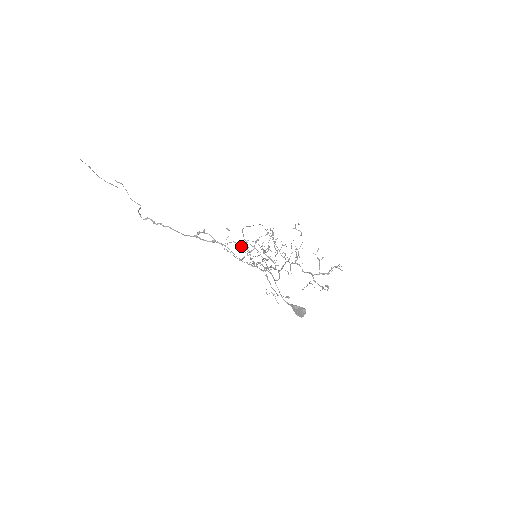
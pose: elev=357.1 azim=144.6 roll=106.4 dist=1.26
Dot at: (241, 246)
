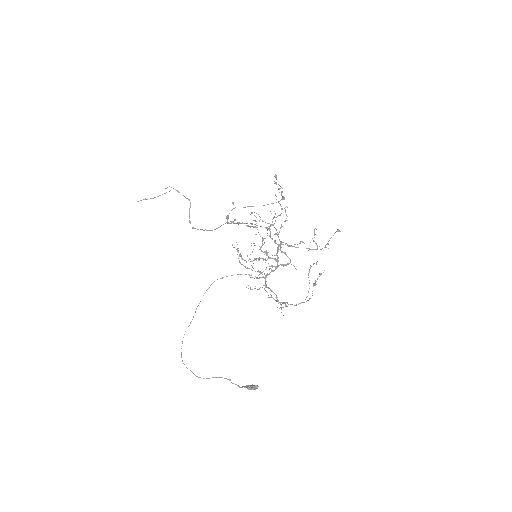
Dot at: (259, 216)
